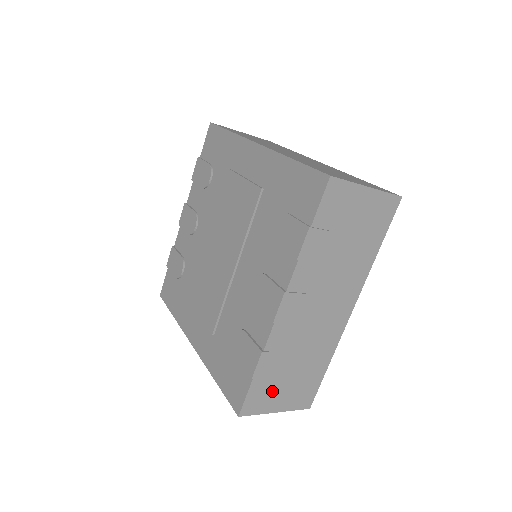
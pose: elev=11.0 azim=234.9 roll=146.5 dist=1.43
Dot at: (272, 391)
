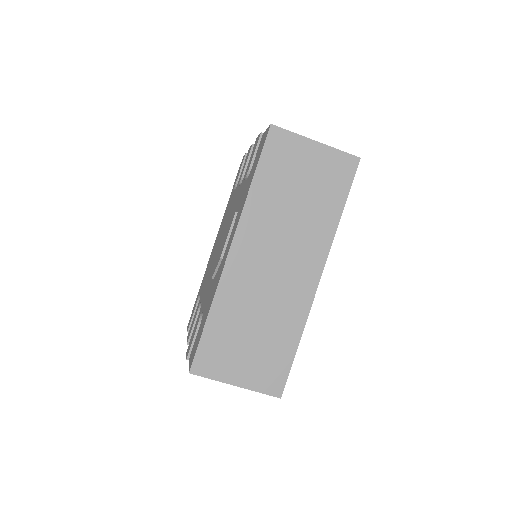
Dot at: occluded
